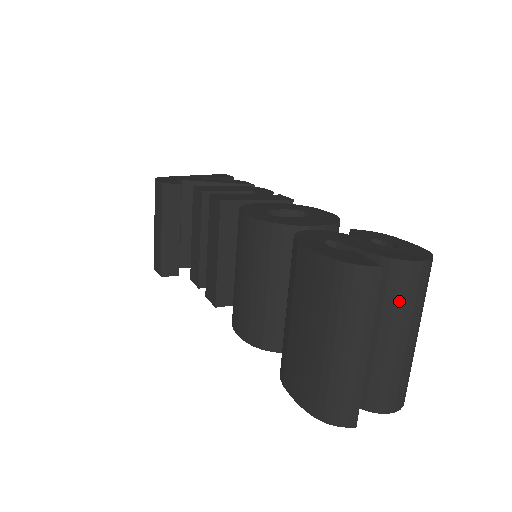
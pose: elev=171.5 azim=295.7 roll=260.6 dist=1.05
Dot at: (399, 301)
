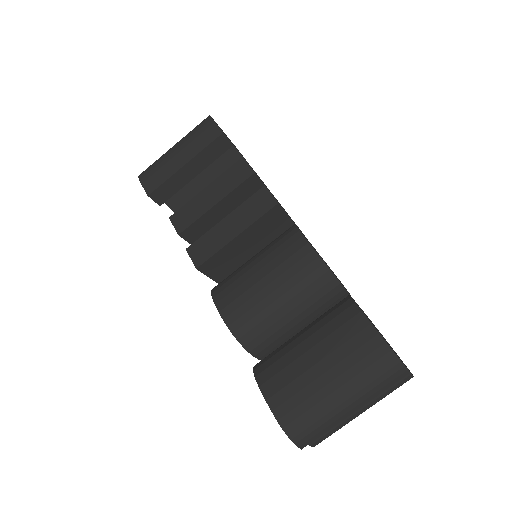
Dot at: occluded
